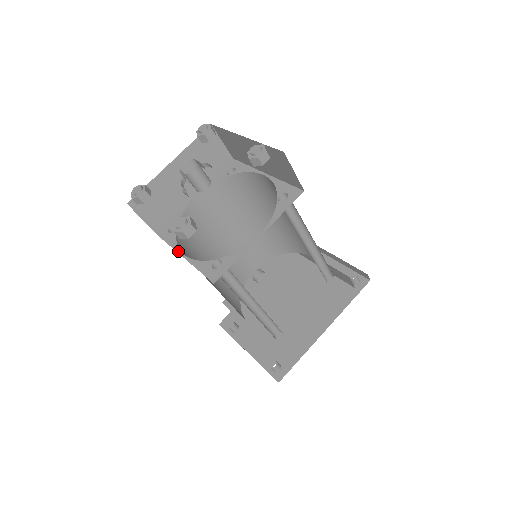
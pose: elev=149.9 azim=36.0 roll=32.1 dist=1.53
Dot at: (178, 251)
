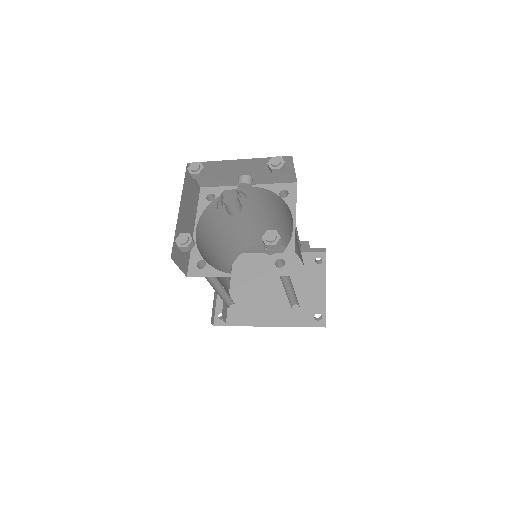
Dot at: (196, 222)
